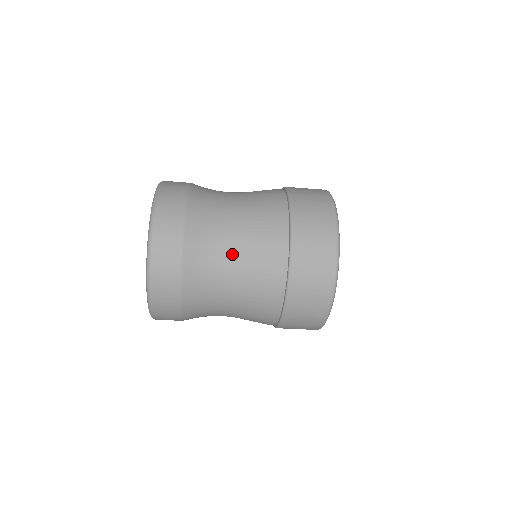
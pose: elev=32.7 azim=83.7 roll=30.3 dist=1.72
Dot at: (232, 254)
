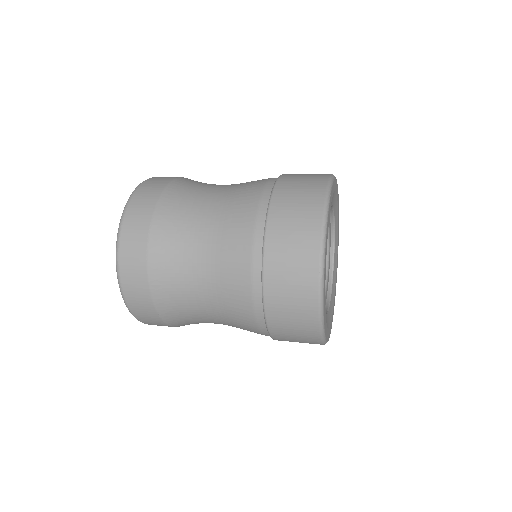
Dot at: (203, 288)
